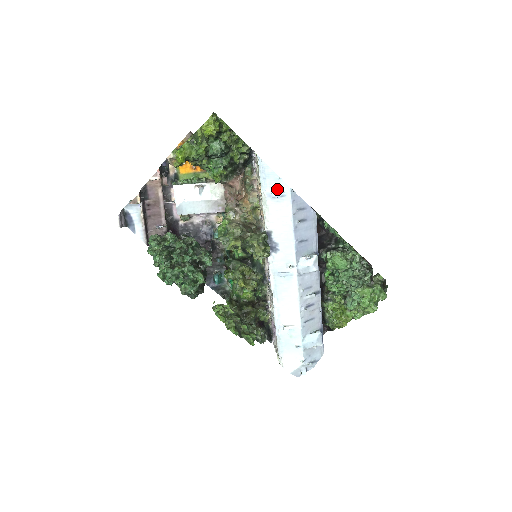
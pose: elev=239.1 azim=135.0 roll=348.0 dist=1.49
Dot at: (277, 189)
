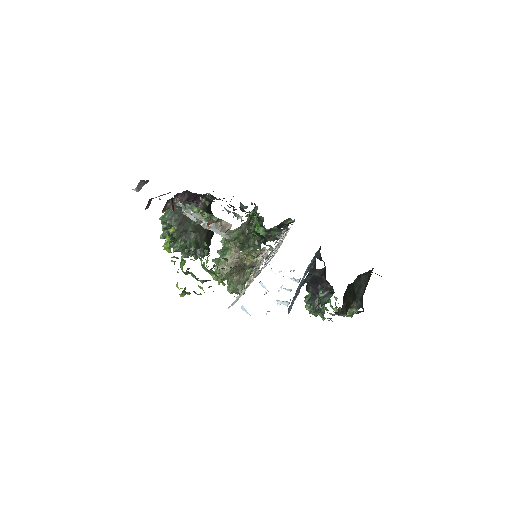
Dot at: (246, 311)
